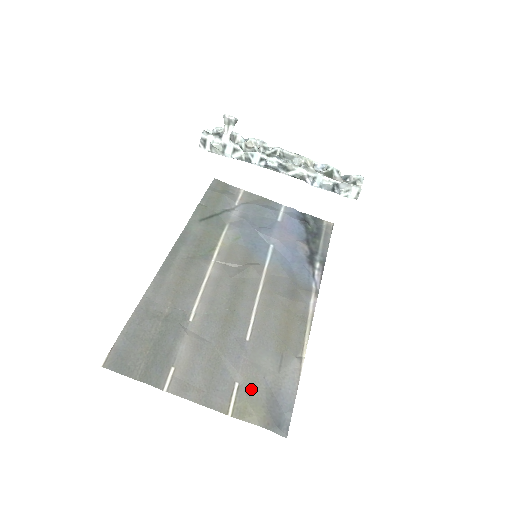
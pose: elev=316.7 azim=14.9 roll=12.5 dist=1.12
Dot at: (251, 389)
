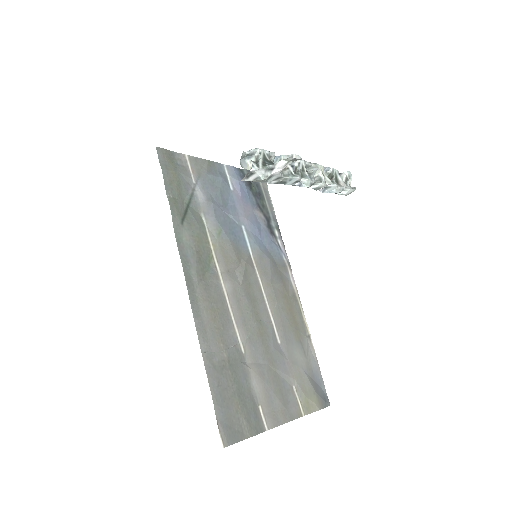
Dot at: (303, 385)
